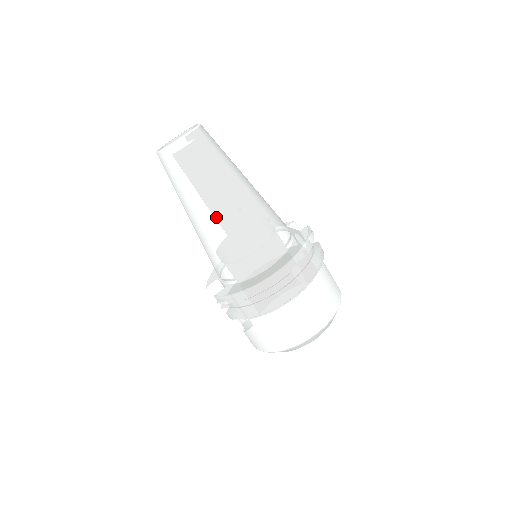
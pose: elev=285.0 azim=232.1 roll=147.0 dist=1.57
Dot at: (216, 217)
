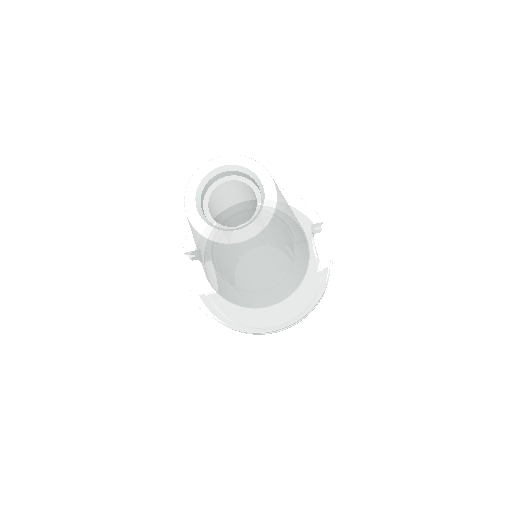
Dot at: (232, 284)
